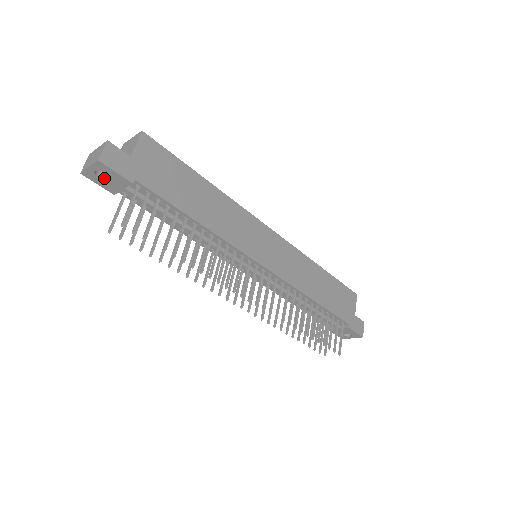
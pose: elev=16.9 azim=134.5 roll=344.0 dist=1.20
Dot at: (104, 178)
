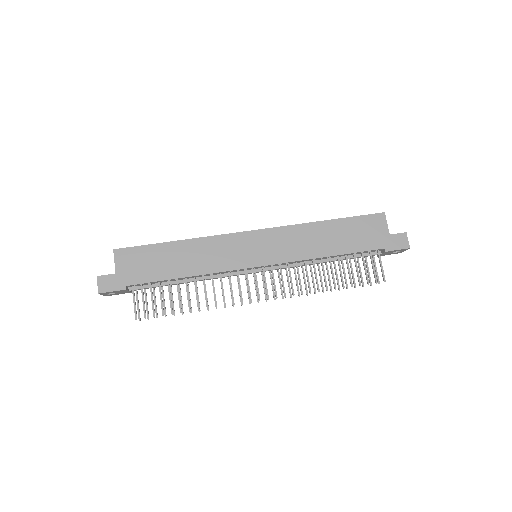
Dot at: (115, 293)
